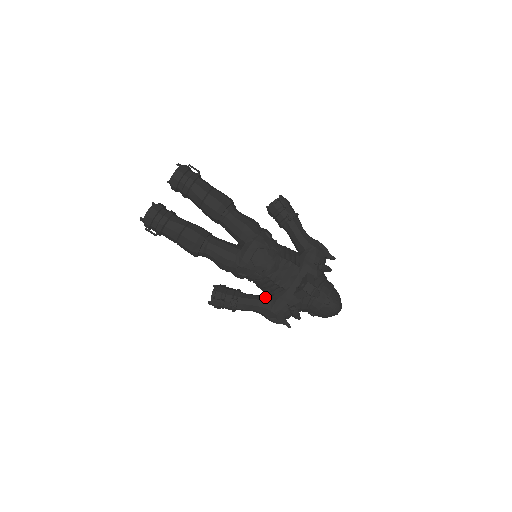
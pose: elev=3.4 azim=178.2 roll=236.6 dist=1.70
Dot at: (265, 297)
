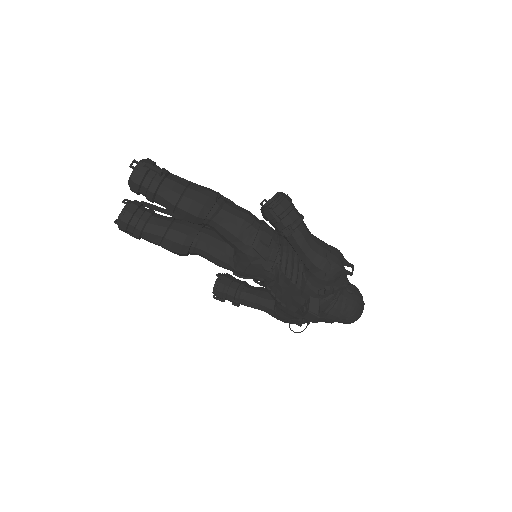
Dot at: (269, 301)
